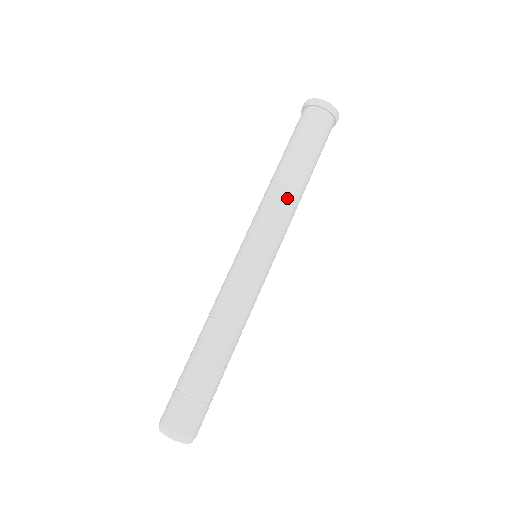
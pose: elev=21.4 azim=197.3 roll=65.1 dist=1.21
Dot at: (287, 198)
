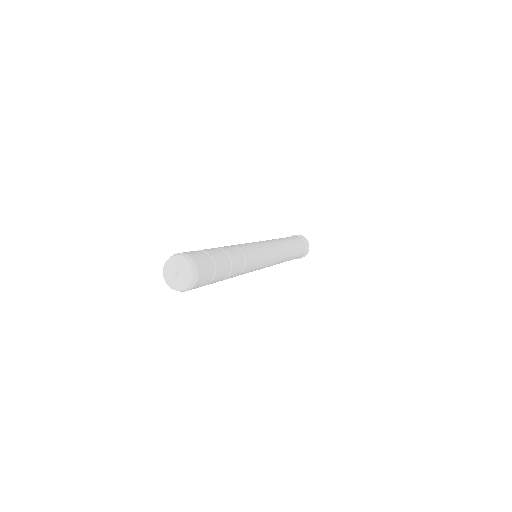
Dot at: (285, 251)
